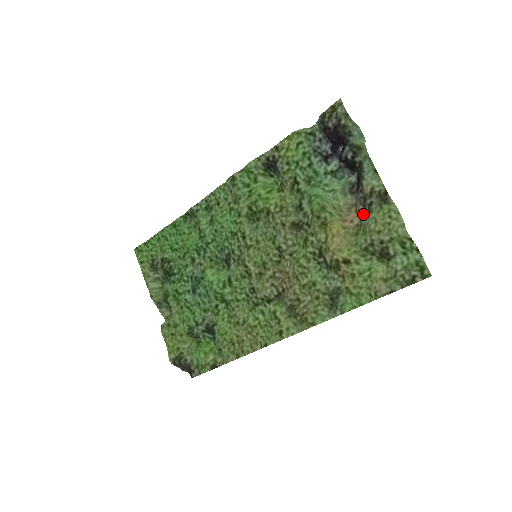
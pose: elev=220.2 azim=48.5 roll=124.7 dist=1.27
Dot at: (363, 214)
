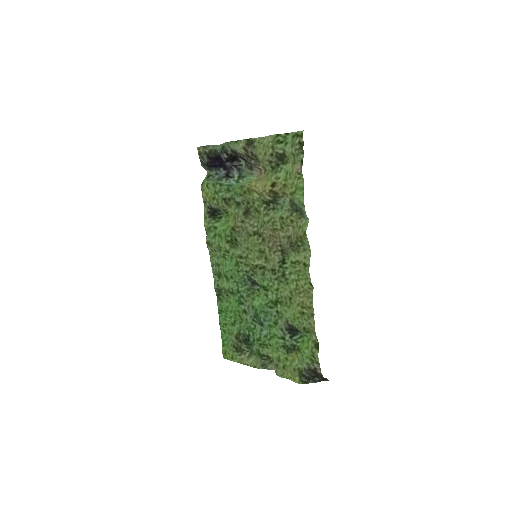
Dot at: (258, 163)
